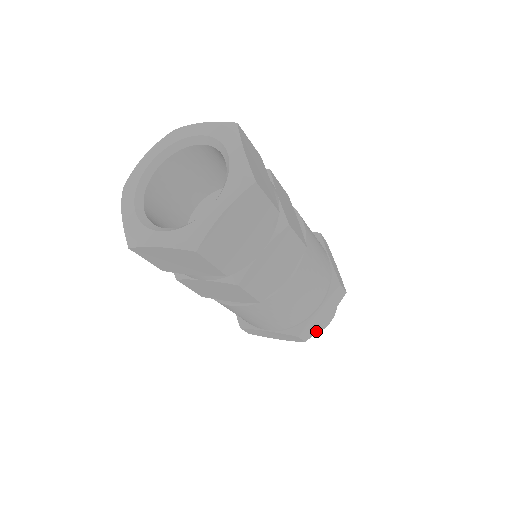
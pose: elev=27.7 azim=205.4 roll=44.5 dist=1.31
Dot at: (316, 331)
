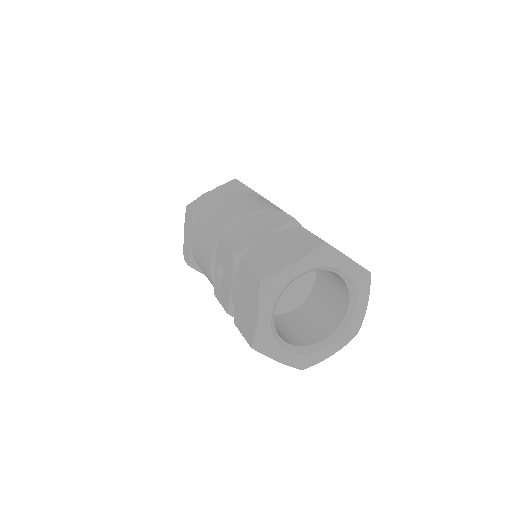
Dot at: occluded
